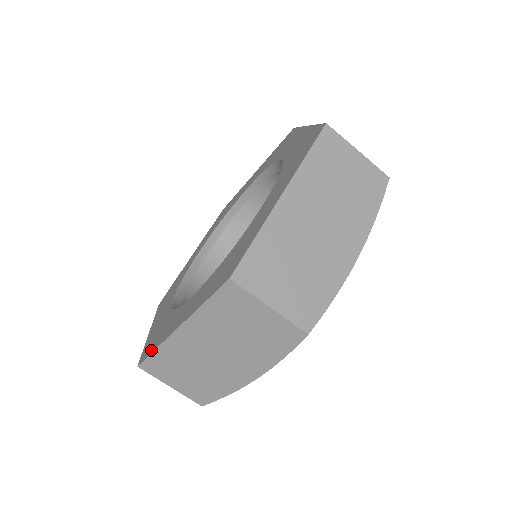
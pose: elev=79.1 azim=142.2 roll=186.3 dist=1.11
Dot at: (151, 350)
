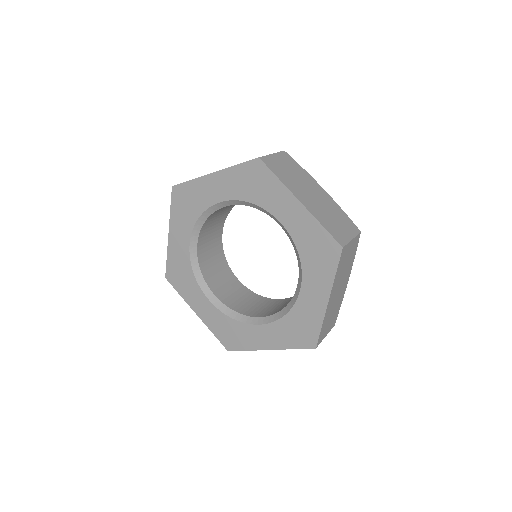
Dot at: (239, 348)
